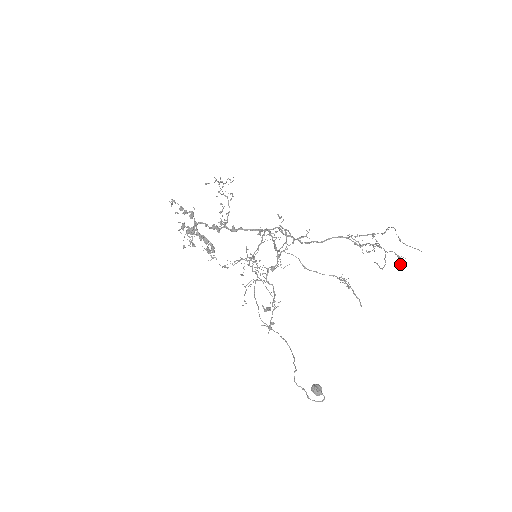
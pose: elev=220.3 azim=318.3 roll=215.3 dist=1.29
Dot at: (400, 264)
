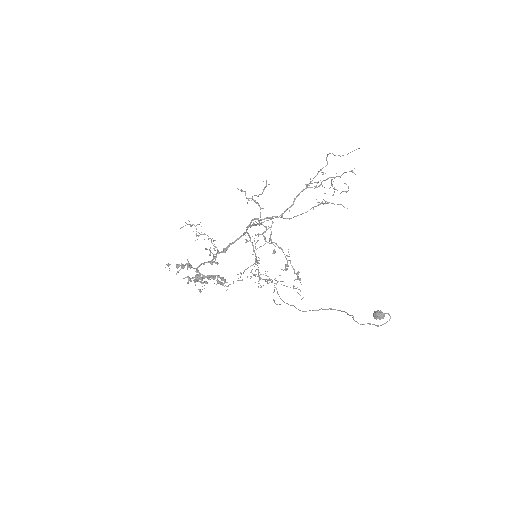
Dot at: occluded
